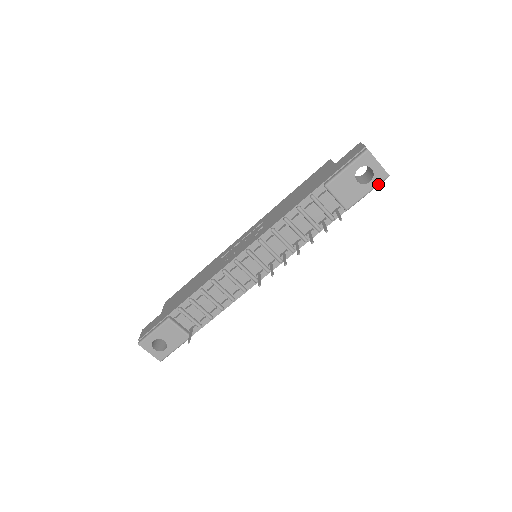
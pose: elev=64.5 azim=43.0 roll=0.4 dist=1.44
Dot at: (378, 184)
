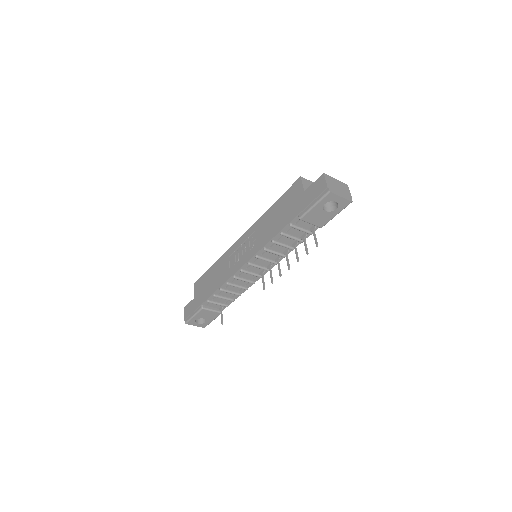
Dot at: occluded
